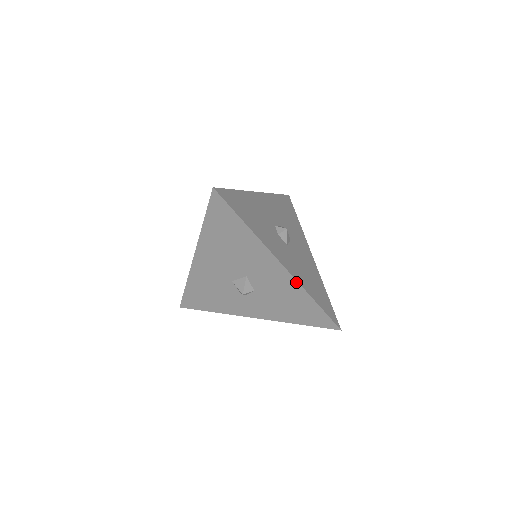
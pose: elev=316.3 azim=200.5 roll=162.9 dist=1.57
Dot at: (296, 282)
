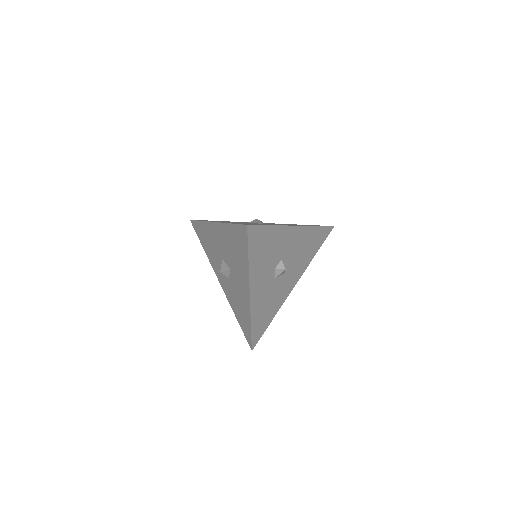
Dot at: (250, 310)
